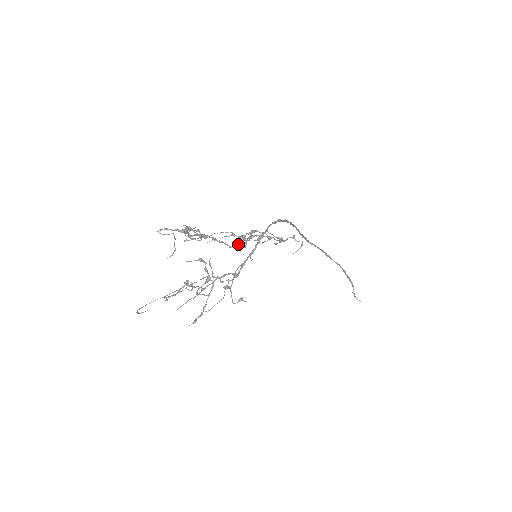
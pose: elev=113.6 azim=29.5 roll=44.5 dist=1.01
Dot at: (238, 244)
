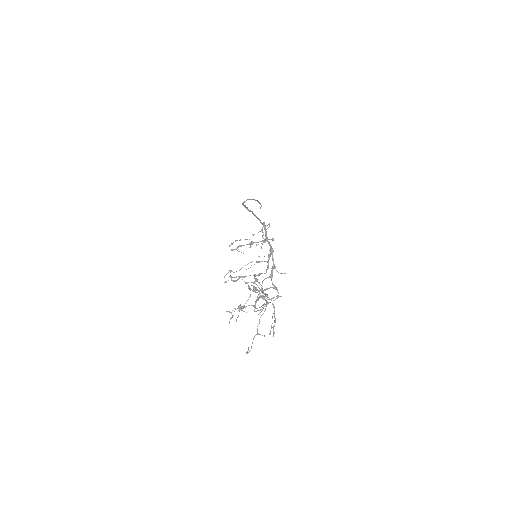
Dot at: (268, 268)
